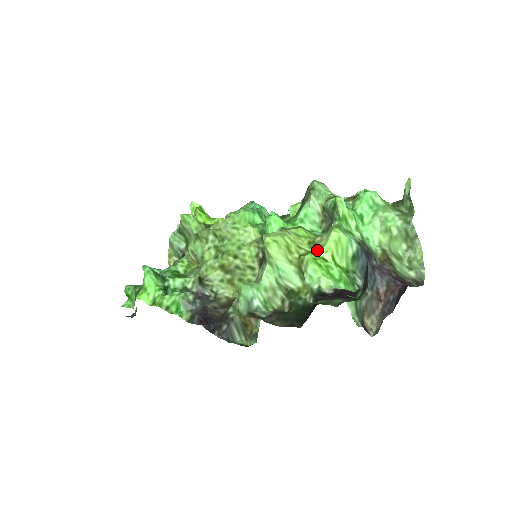
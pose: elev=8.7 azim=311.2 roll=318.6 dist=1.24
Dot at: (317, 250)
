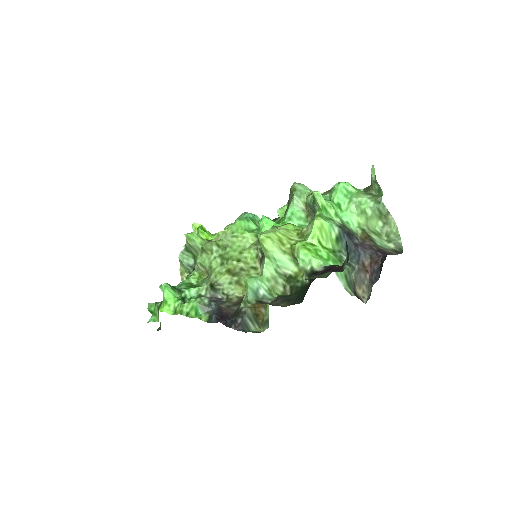
Dot at: (305, 238)
